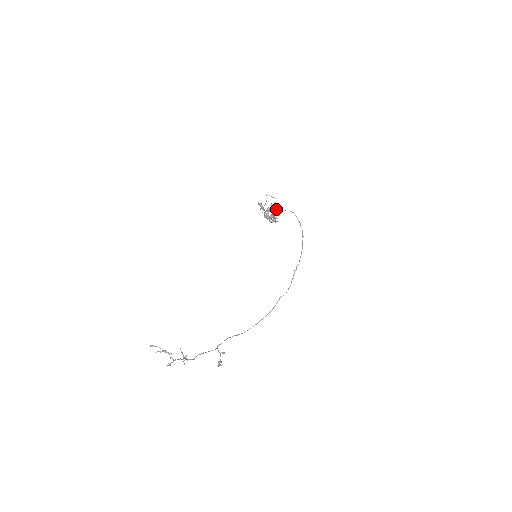
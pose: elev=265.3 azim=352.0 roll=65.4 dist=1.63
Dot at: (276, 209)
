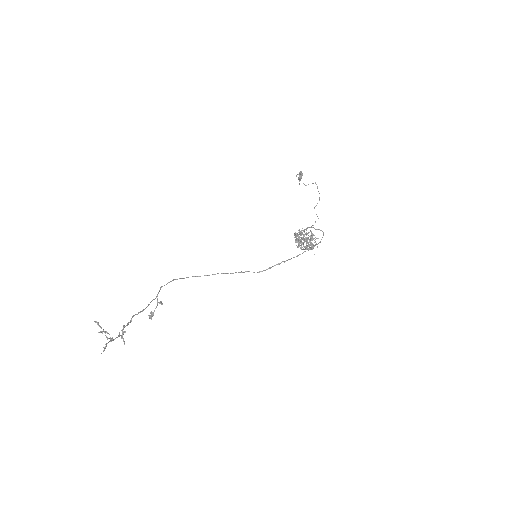
Dot at: (312, 249)
